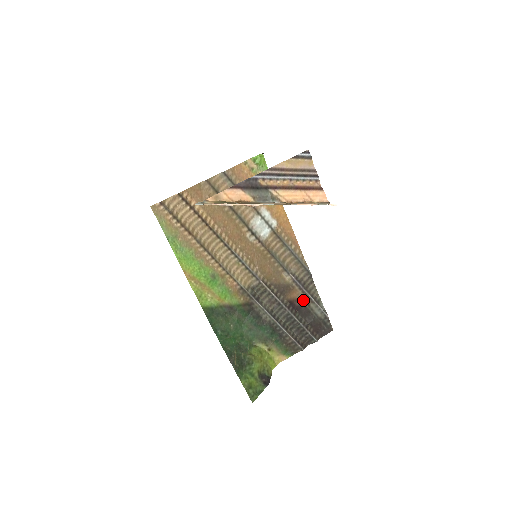
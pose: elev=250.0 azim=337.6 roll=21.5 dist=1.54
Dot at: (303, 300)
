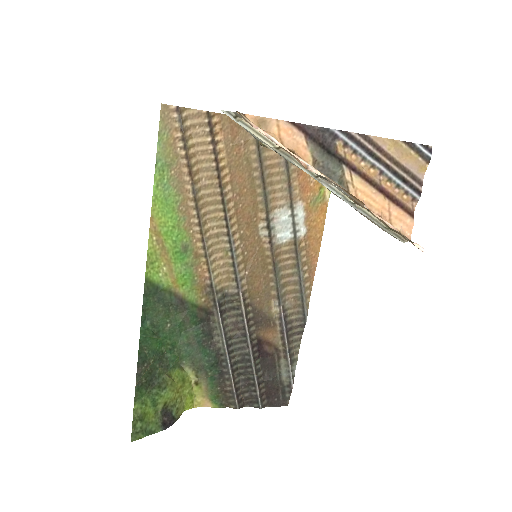
Dot at: (276, 348)
